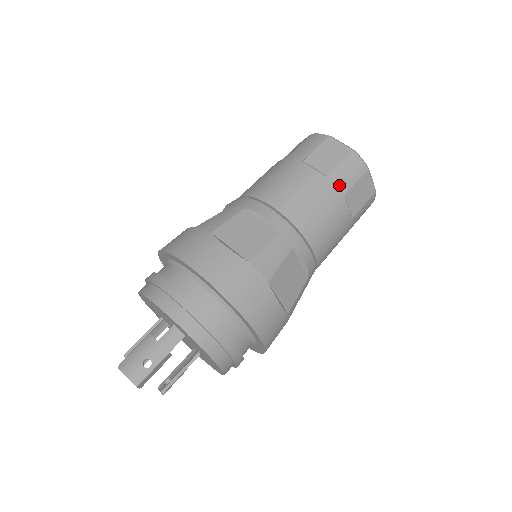
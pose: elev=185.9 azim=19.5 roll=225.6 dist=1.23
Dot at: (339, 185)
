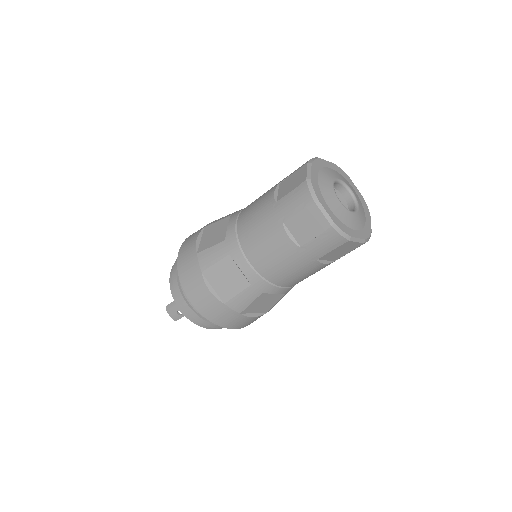
Dot at: (311, 254)
